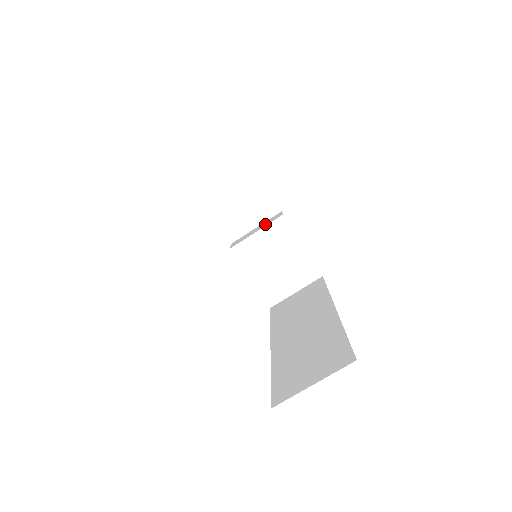
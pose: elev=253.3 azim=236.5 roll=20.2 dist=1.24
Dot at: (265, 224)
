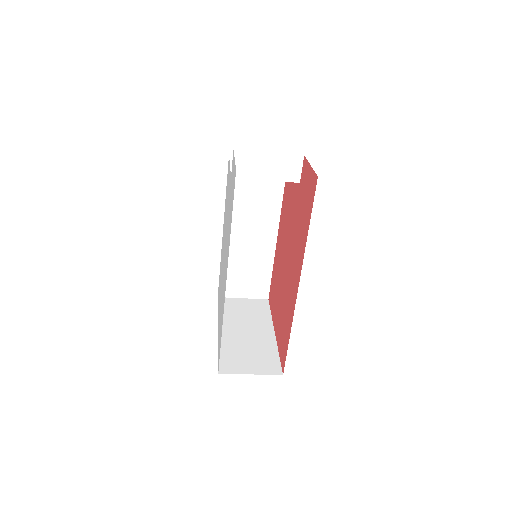
Dot at: (279, 173)
